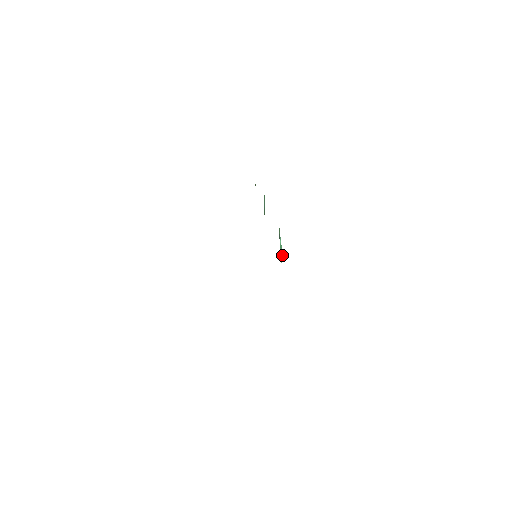
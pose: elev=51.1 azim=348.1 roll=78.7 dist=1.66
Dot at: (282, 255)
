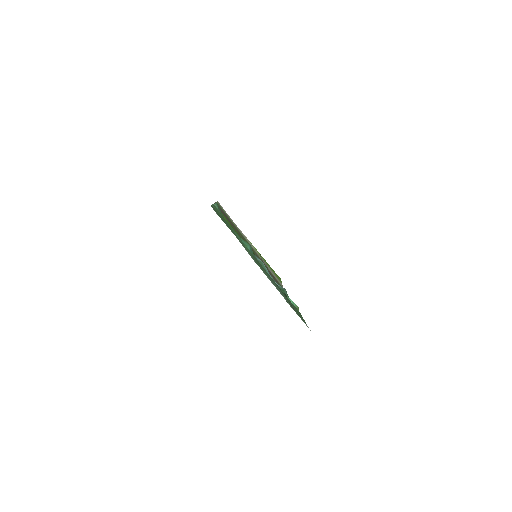
Dot at: (297, 306)
